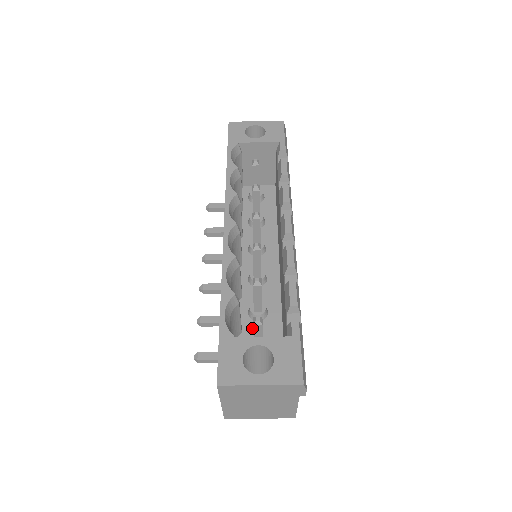
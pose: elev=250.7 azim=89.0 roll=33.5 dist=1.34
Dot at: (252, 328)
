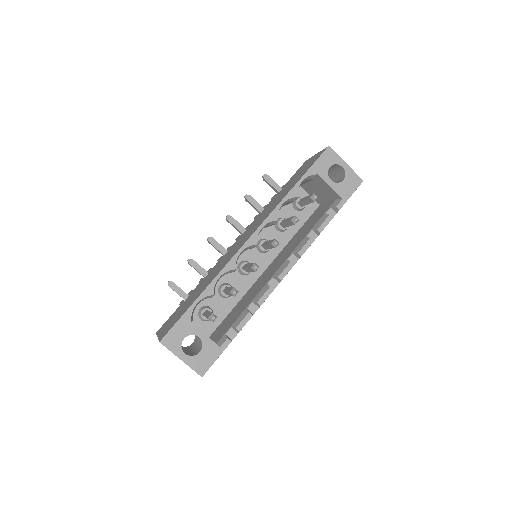
Dot at: (213, 298)
